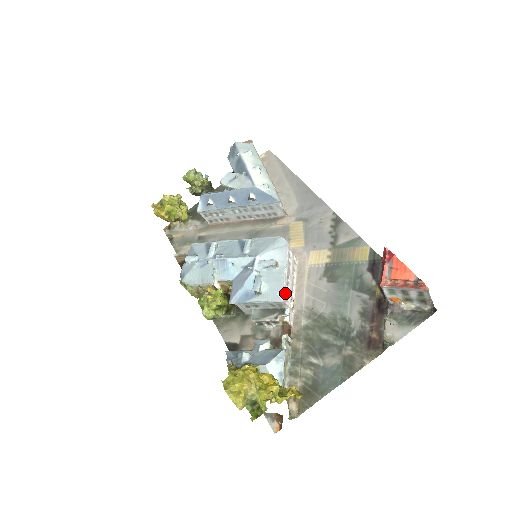
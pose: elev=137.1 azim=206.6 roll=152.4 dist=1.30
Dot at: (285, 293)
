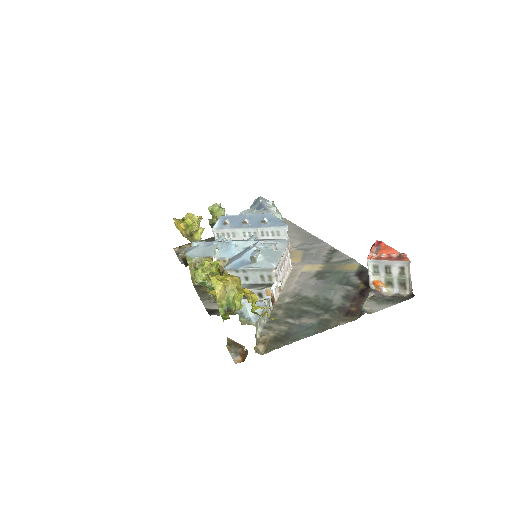
Dot at: (277, 269)
